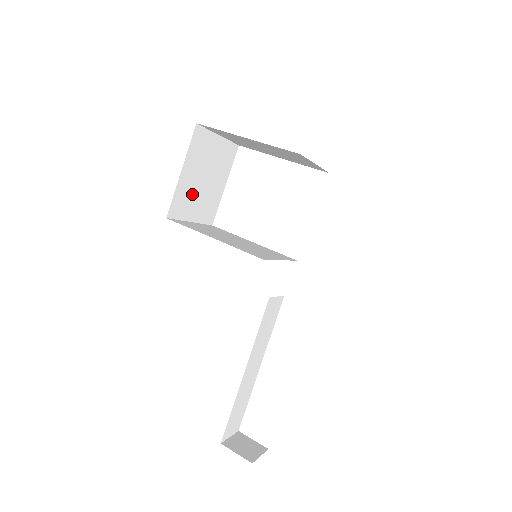
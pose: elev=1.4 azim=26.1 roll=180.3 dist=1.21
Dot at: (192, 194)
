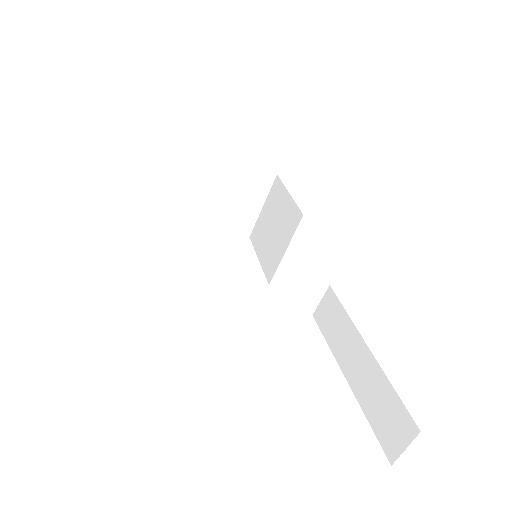
Dot at: occluded
